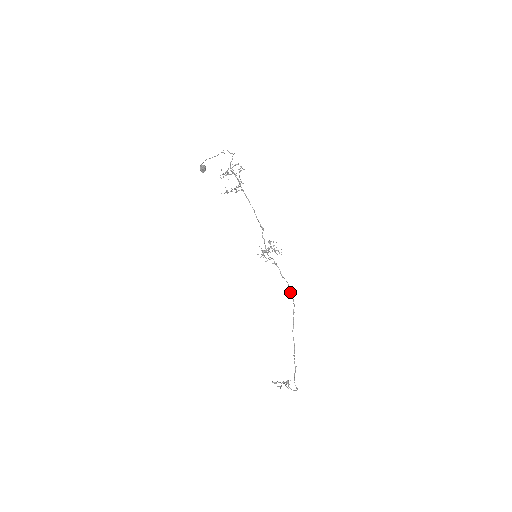
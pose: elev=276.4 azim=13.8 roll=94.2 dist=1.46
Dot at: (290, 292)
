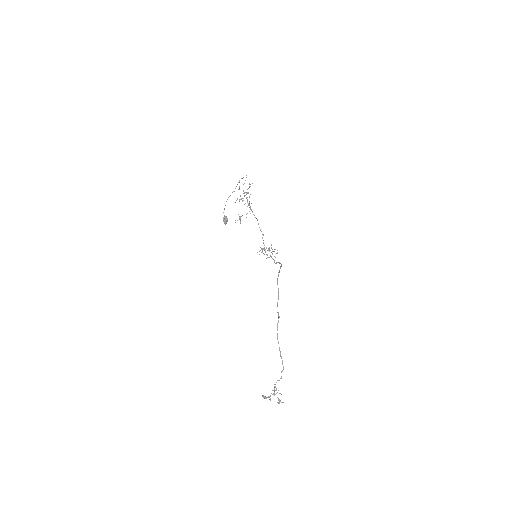
Dot at: (280, 263)
